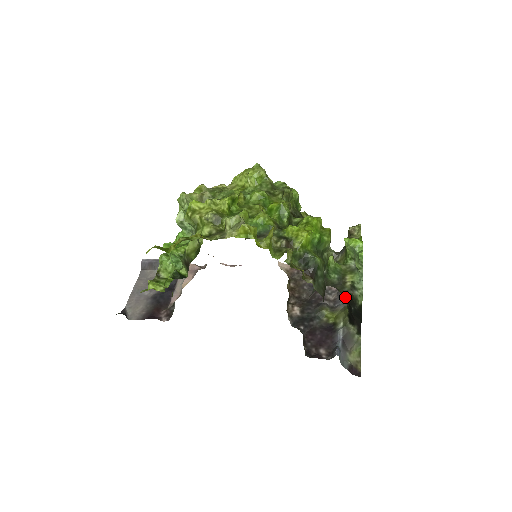
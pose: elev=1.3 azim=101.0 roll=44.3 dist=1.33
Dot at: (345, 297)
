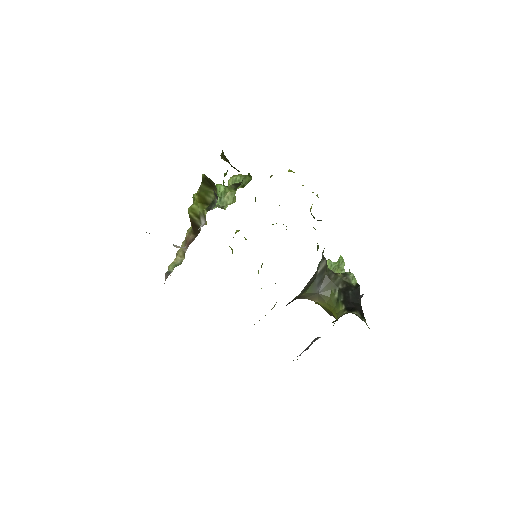
Dot at: (337, 294)
